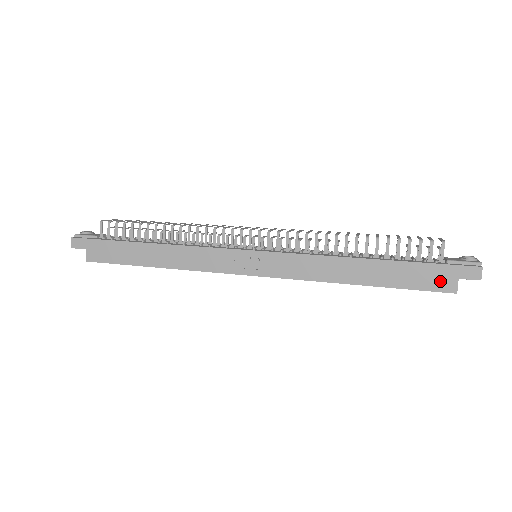
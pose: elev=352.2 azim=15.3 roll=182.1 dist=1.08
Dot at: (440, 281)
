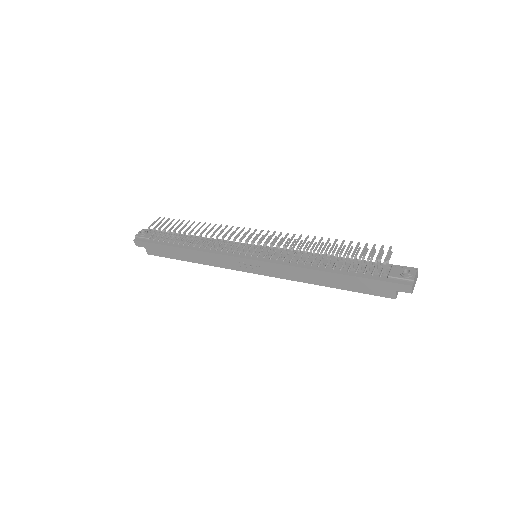
Dot at: (382, 291)
